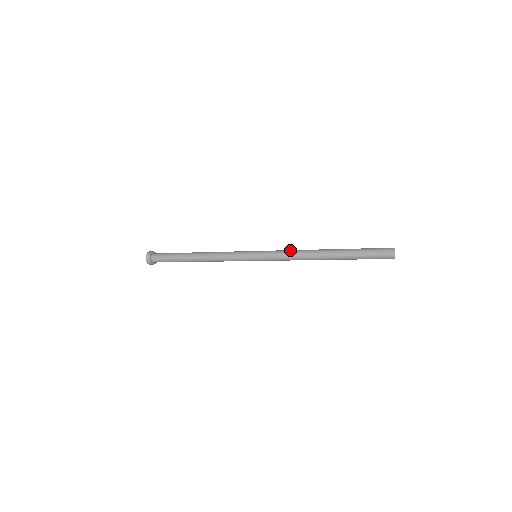
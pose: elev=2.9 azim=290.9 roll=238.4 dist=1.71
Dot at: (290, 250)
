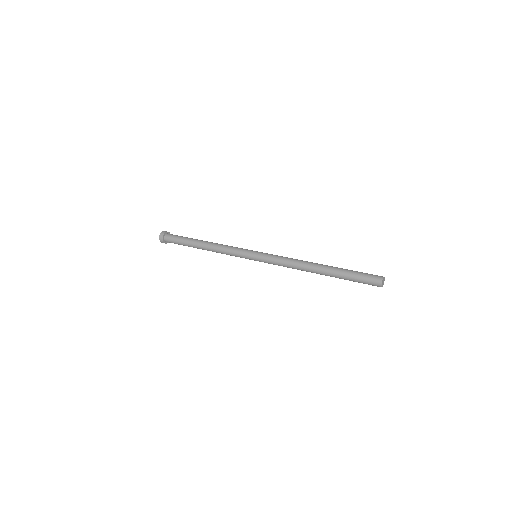
Dot at: (286, 259)
